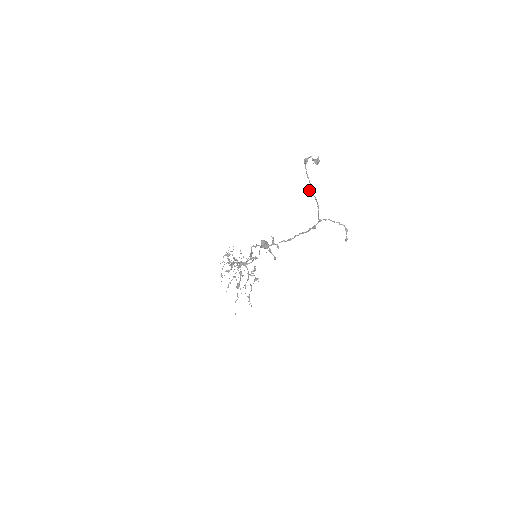
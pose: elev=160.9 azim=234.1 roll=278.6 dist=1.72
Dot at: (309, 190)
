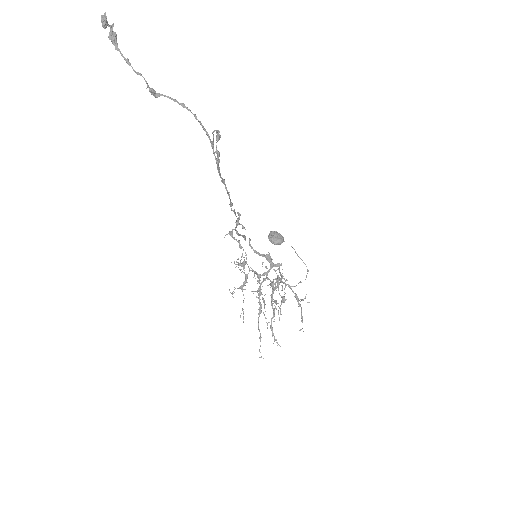
Dot at: (150, 88)
